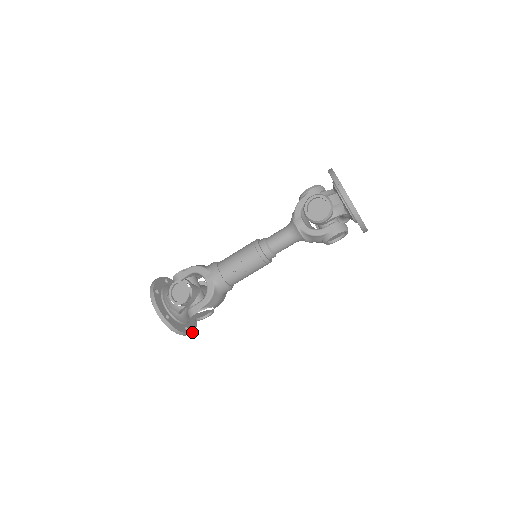
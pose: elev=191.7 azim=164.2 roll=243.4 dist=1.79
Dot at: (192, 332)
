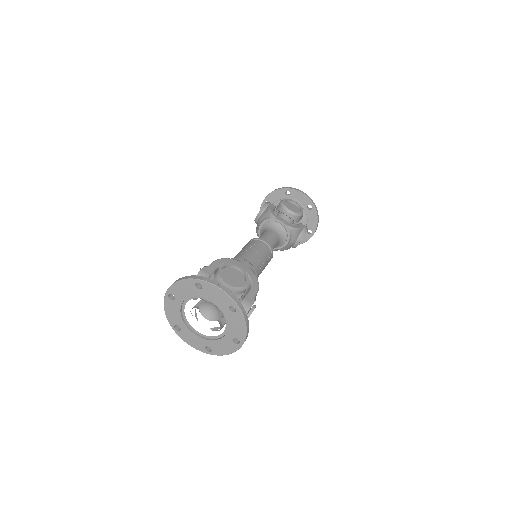
Dot at: occluded
